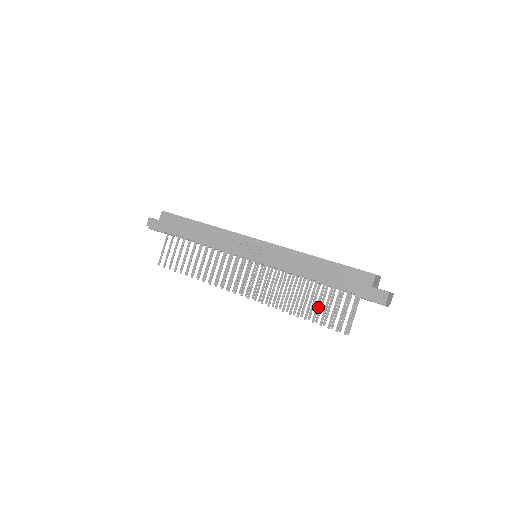
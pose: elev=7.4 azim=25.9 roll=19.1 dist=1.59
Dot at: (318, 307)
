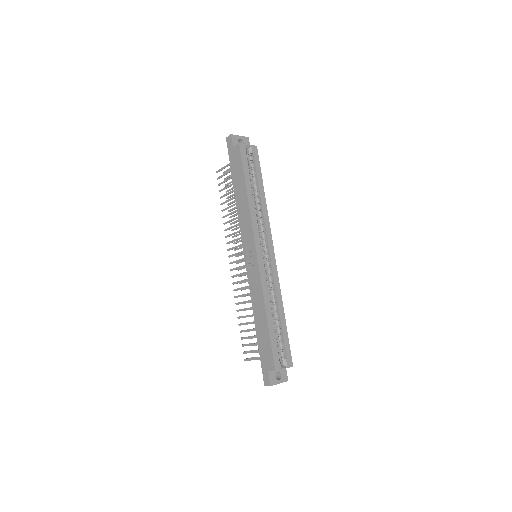
Dot at: (248, 331)
